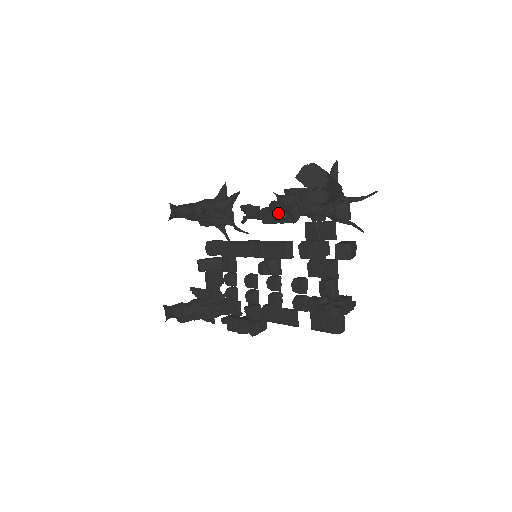
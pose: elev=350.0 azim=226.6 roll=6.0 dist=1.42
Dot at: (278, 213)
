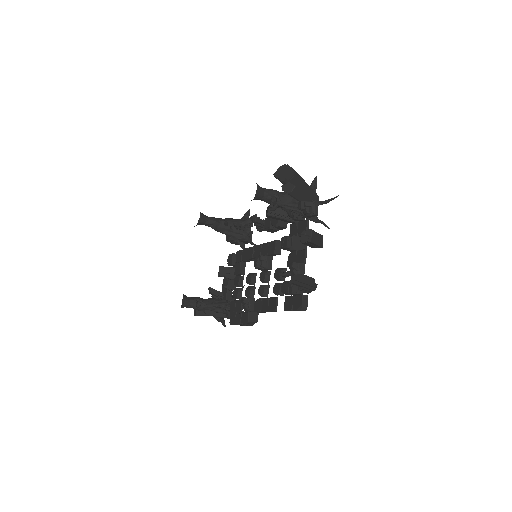
Dot at: (270, 215)
